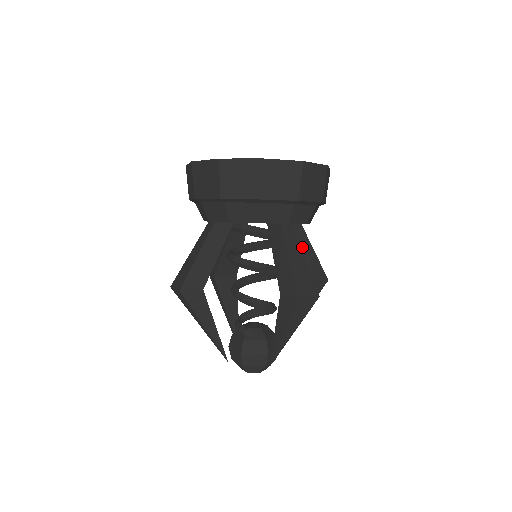
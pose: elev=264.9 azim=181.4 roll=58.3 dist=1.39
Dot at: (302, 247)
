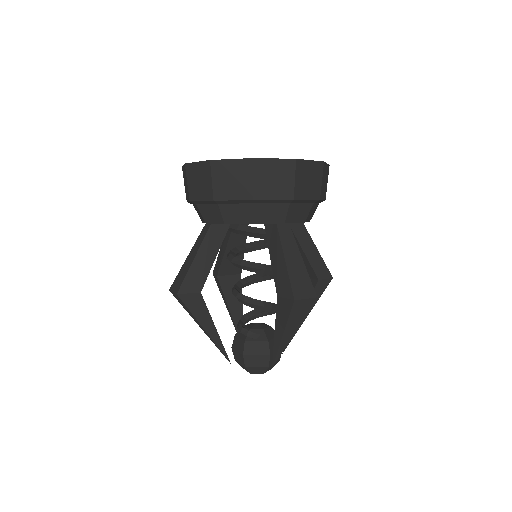
Dot at: (304, 245)
